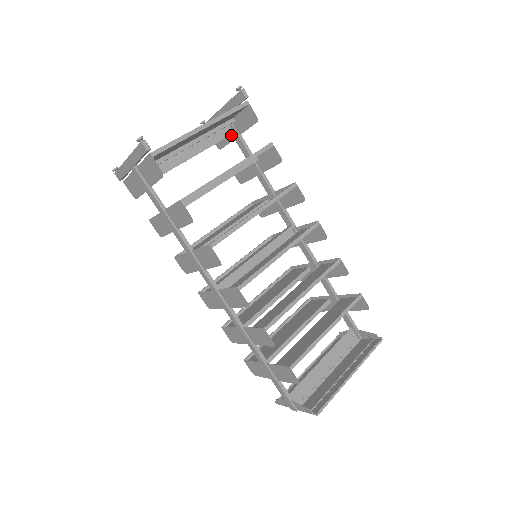
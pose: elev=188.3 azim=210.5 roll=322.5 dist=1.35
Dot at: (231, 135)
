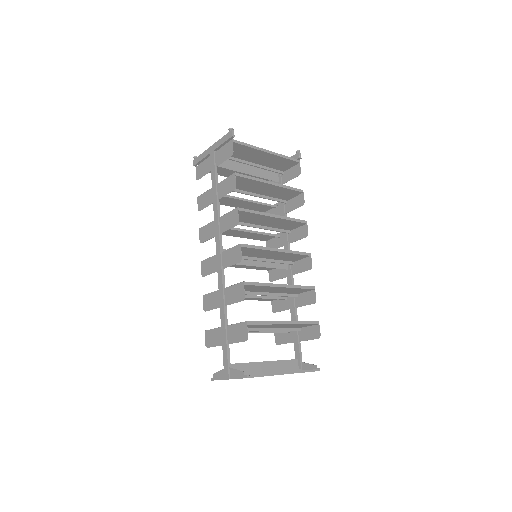
Dot at: occluded
